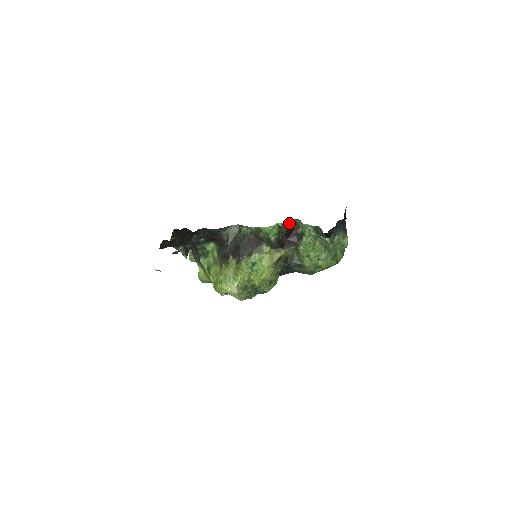
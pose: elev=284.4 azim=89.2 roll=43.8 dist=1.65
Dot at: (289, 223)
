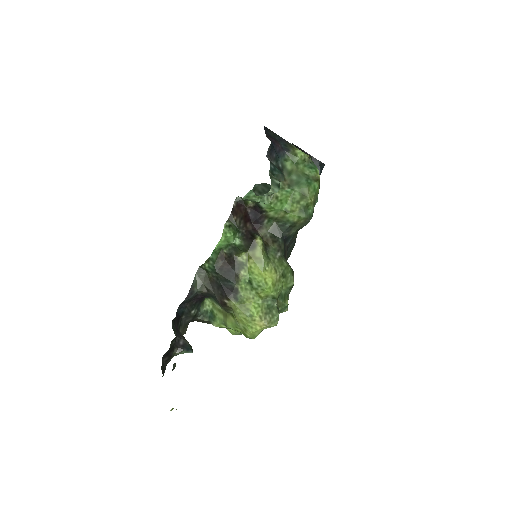
Dot at: (233, 211)
